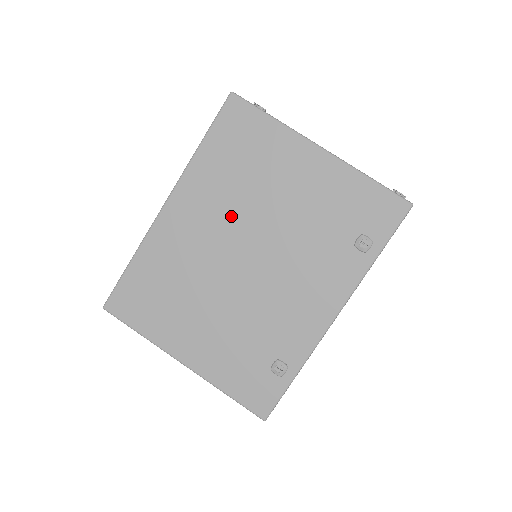
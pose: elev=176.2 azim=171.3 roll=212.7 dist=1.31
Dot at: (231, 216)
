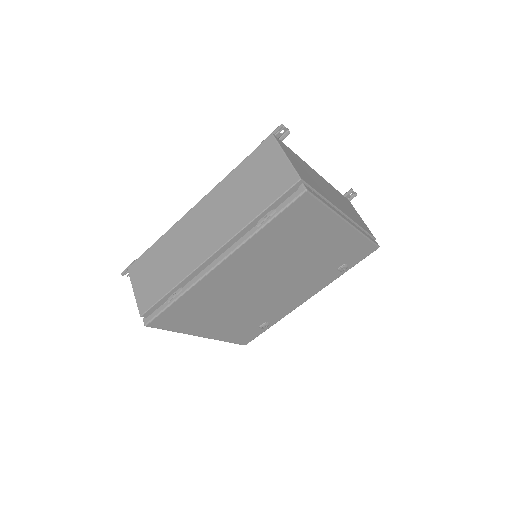
Dot at: (269, 265)
